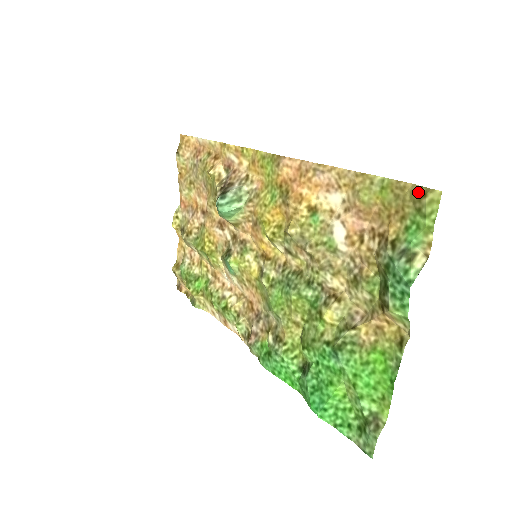
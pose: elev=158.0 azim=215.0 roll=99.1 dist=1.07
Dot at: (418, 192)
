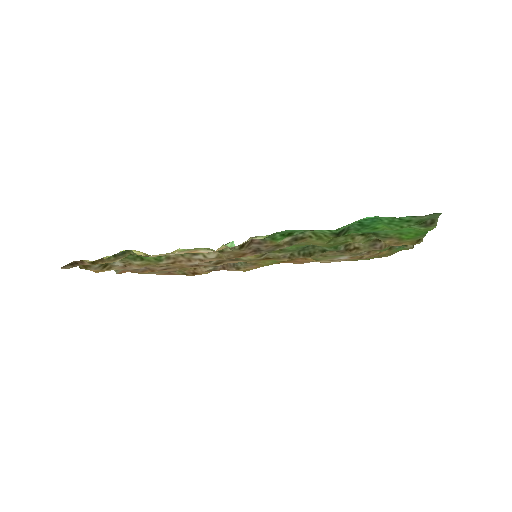
Dot at: (394, 252)
